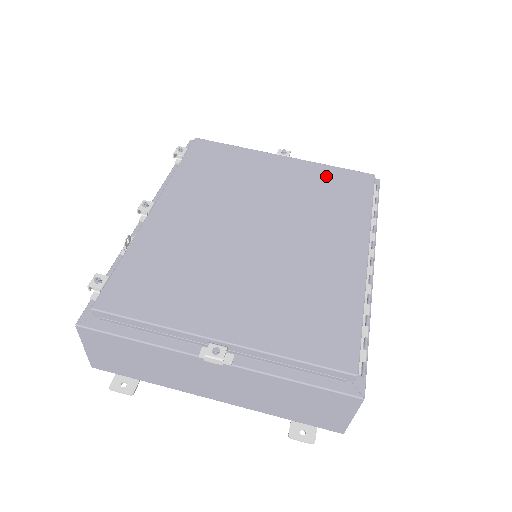
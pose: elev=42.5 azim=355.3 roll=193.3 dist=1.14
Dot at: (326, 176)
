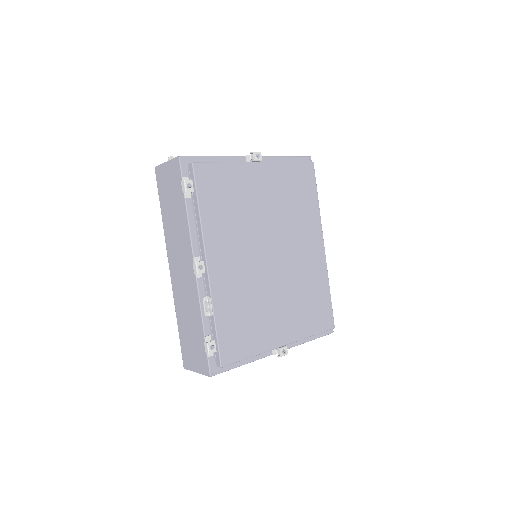
Dot at: (290, 177)
